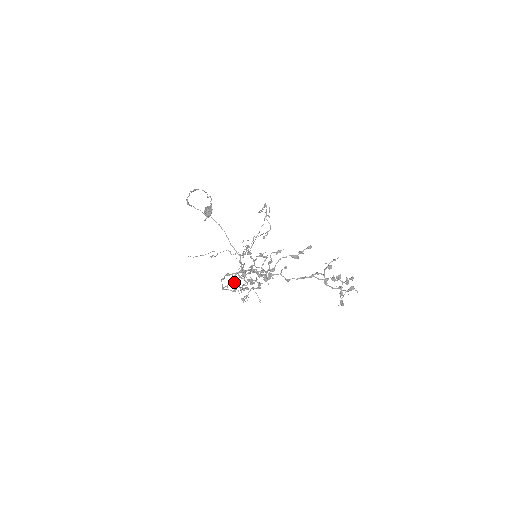
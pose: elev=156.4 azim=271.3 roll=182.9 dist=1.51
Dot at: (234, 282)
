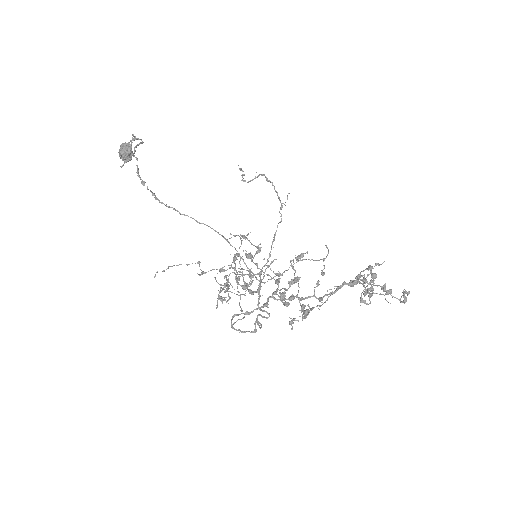
Dot at: occluded
